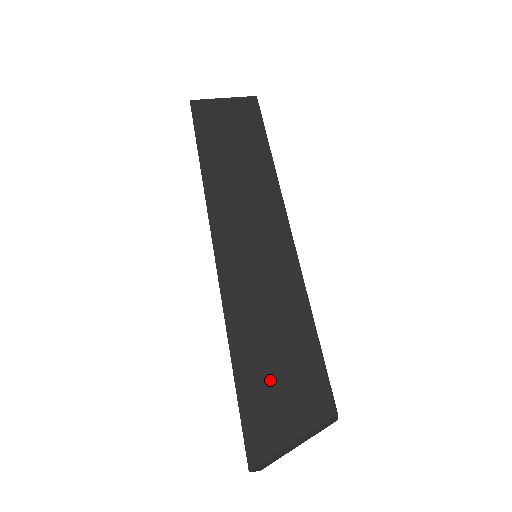
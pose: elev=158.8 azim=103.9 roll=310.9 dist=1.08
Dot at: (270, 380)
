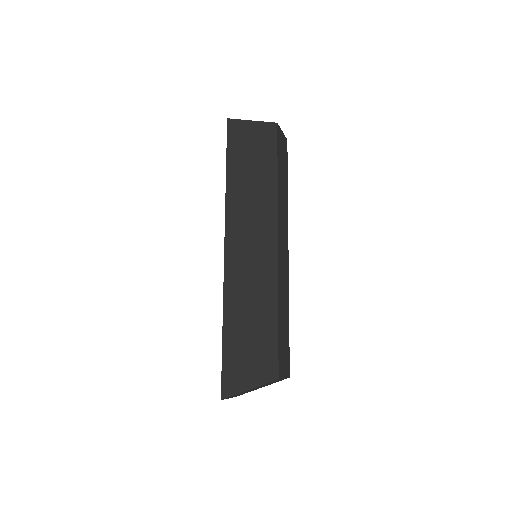
Dot at: (243, 349)
